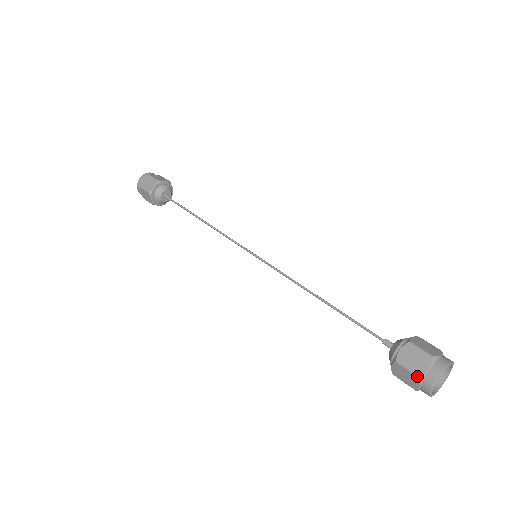
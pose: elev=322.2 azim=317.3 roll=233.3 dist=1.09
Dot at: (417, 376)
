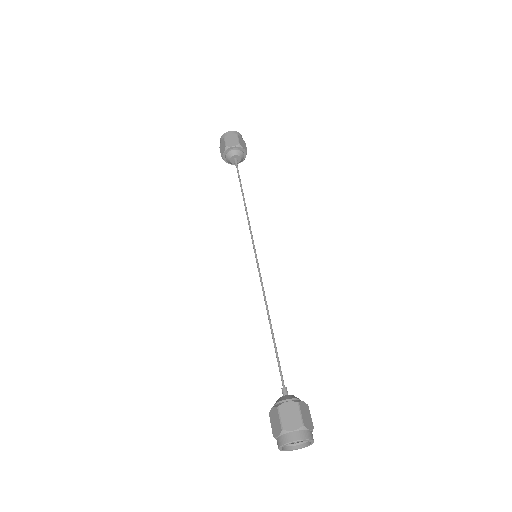
Dot at: occluded
